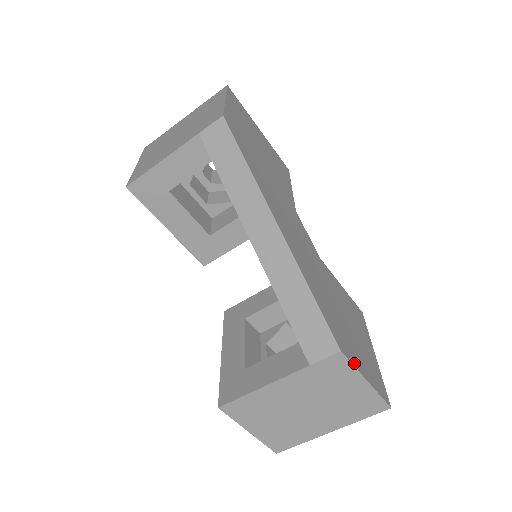
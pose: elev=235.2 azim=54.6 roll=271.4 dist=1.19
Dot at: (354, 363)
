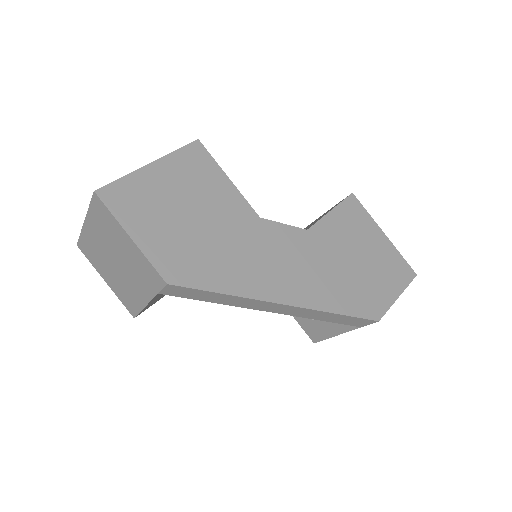
Dot at: (387, 305)
